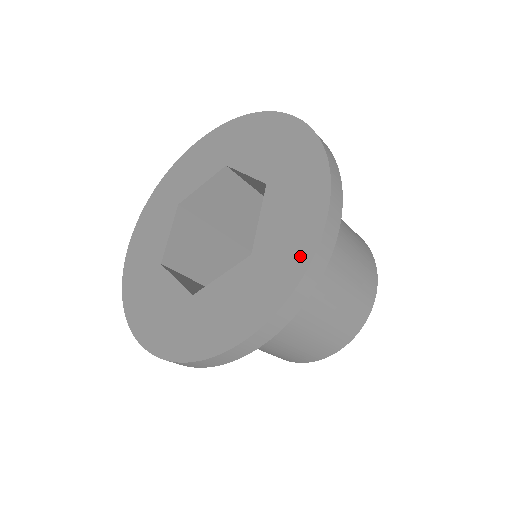
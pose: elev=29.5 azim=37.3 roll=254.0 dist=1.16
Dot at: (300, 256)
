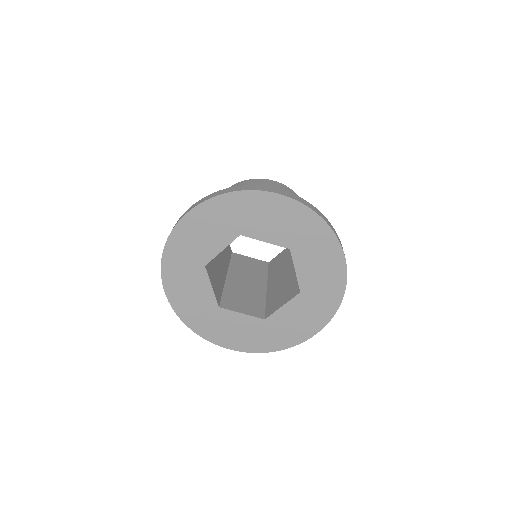
Dot at: (285, 343)
